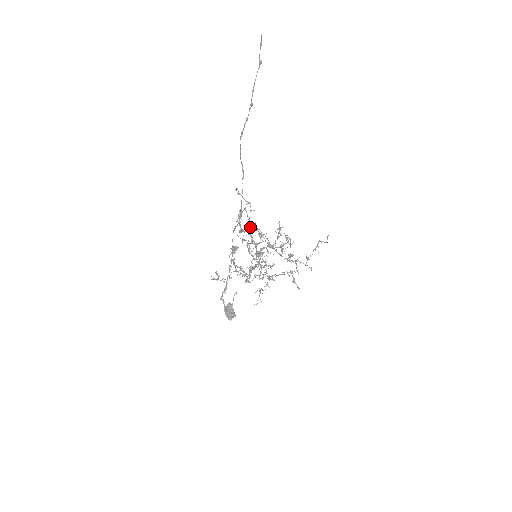
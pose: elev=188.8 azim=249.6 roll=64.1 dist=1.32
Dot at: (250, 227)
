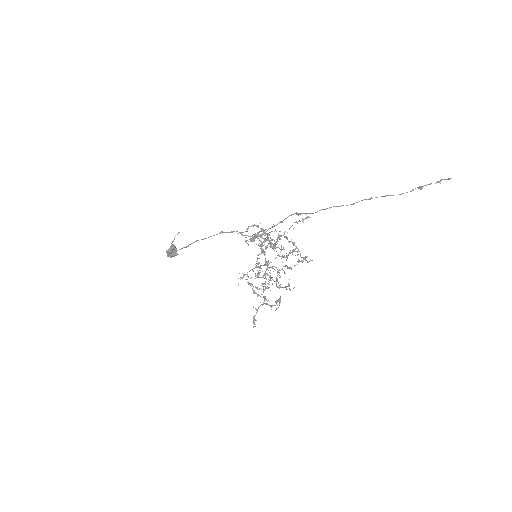
Dot at: occluded
